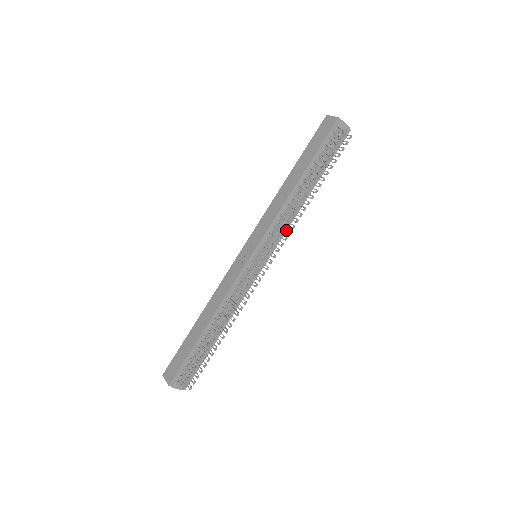
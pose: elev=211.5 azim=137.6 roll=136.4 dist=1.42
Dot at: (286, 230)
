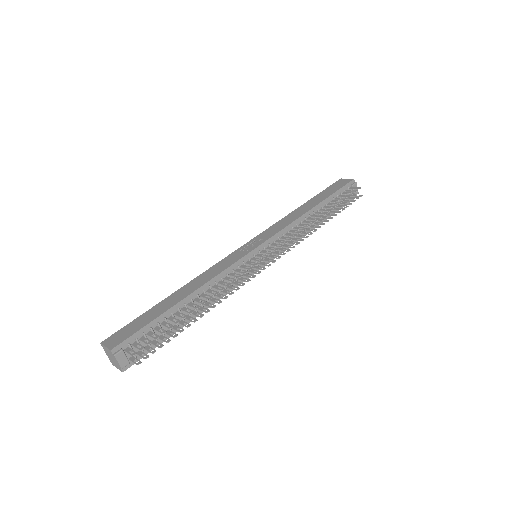
Dot at: (290, 246)
